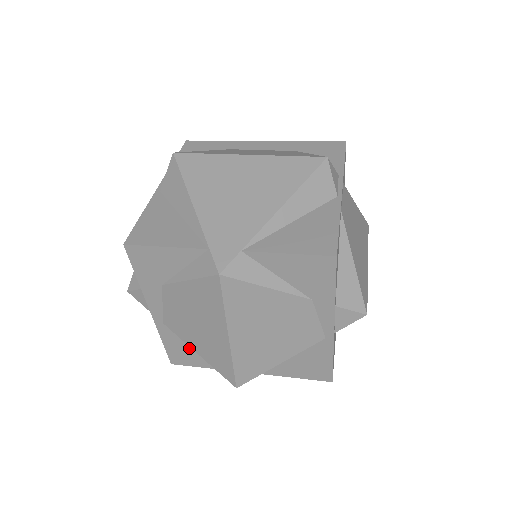
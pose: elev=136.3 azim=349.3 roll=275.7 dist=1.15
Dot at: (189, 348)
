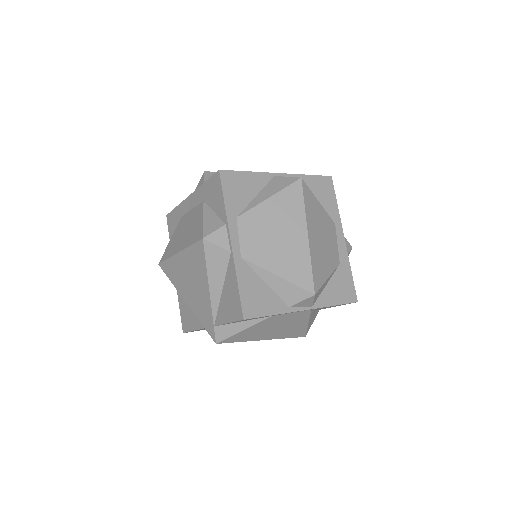
Dot at: occluded
